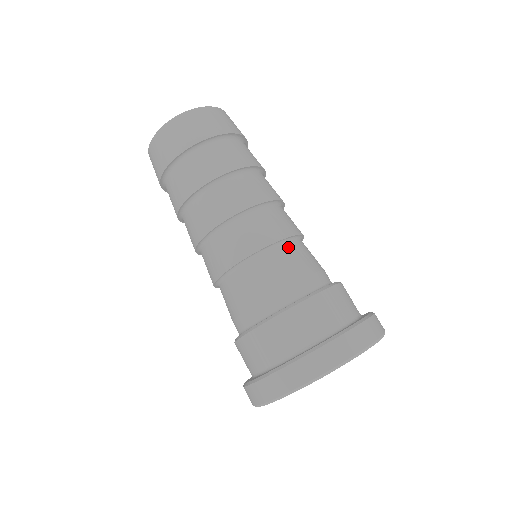
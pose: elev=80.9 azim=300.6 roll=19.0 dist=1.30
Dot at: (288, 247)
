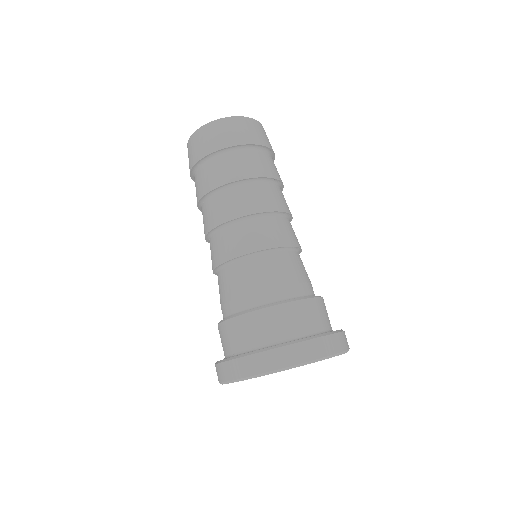
Dot at: (252, 261)
